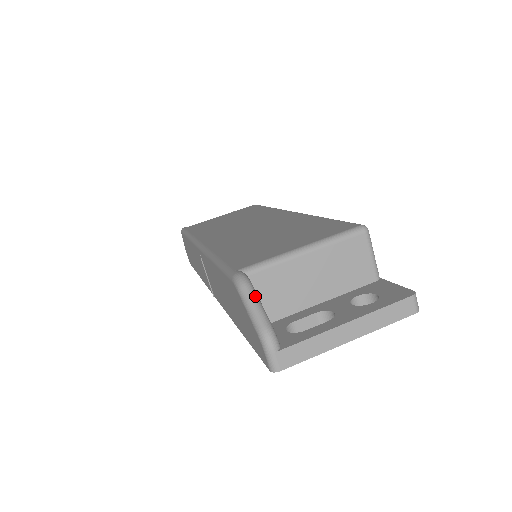
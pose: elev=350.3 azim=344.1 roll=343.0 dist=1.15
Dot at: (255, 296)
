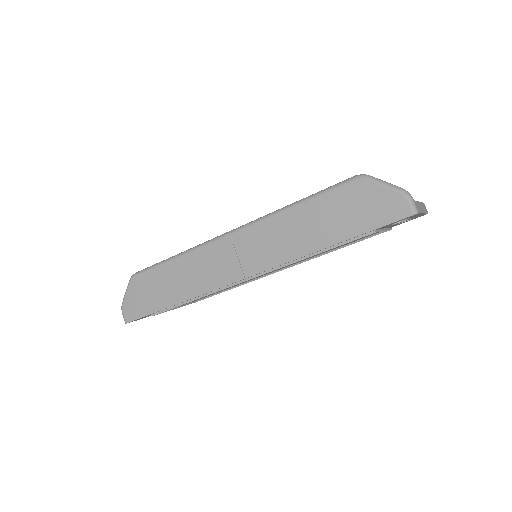
Dot at: (380, 180)
